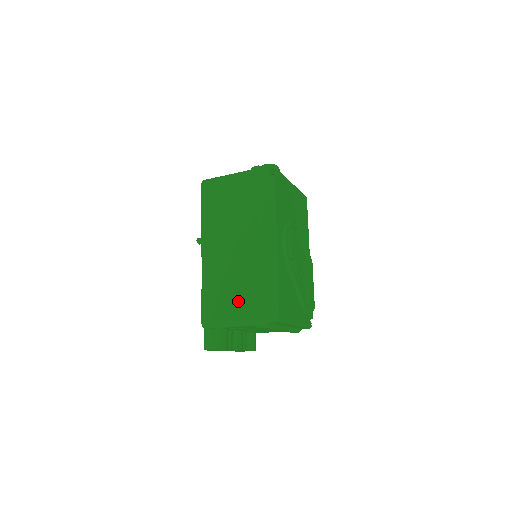
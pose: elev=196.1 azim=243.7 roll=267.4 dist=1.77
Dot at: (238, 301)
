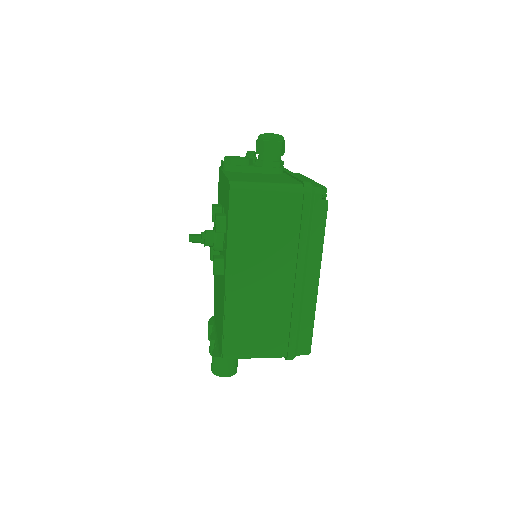
Dot at: (270, 338)
